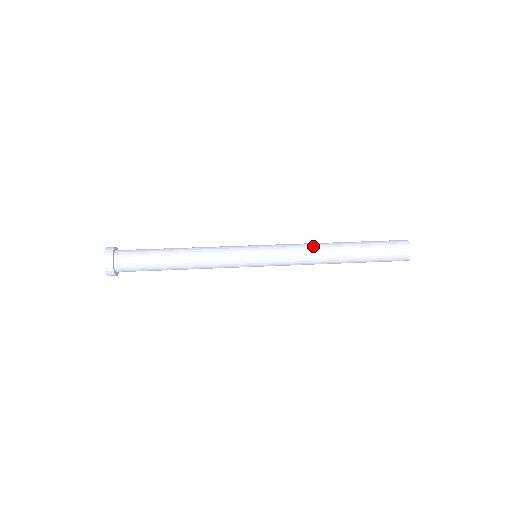
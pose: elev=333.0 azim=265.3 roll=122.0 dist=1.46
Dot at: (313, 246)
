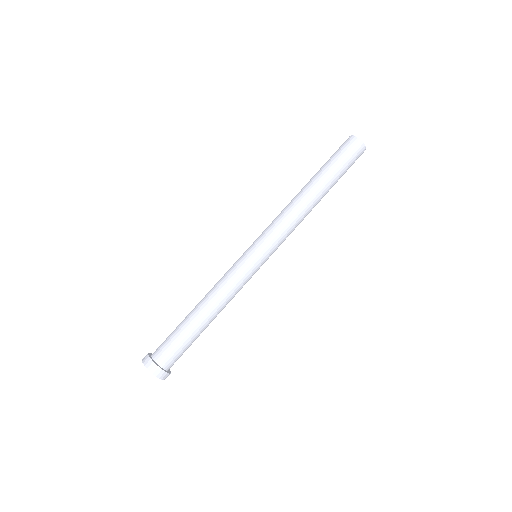
Dot at: (295, 212)
